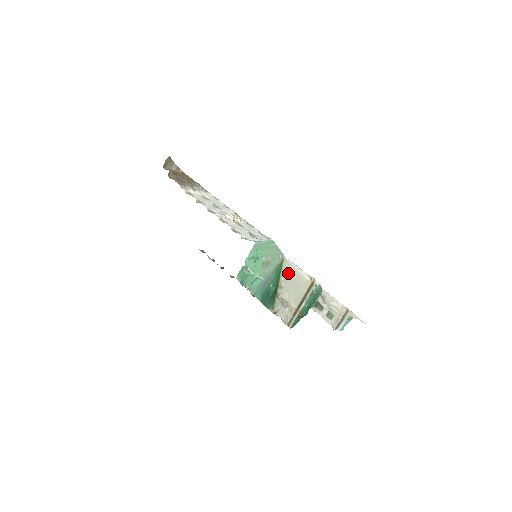
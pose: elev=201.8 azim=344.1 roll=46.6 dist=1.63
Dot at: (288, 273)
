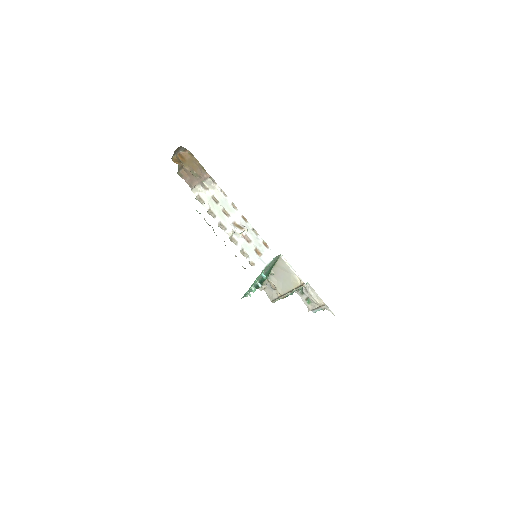
Dot at: (281, 268)
